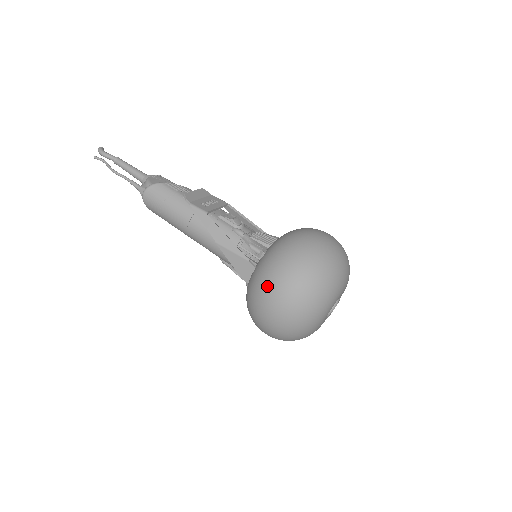
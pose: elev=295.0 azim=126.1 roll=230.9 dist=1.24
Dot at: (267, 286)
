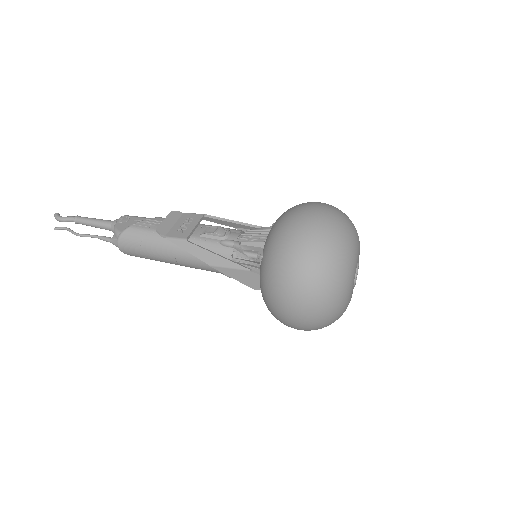
Dot at: (279, 292)
